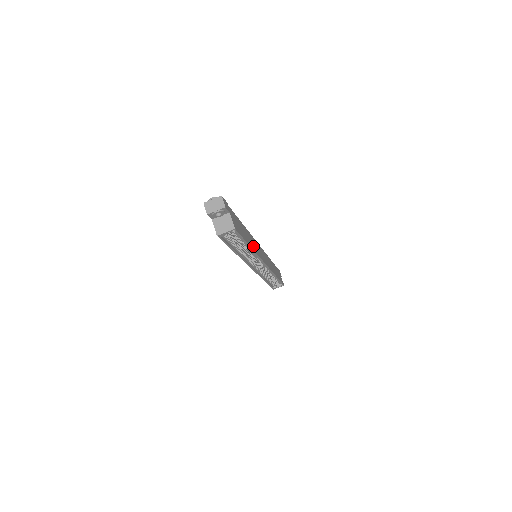
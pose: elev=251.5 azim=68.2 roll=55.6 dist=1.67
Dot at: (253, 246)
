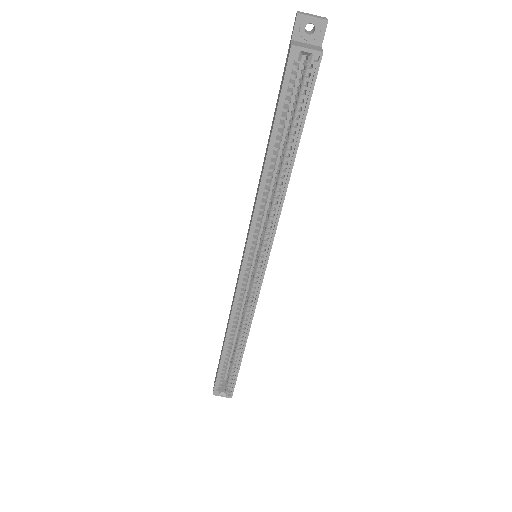
Dot at: occluded
